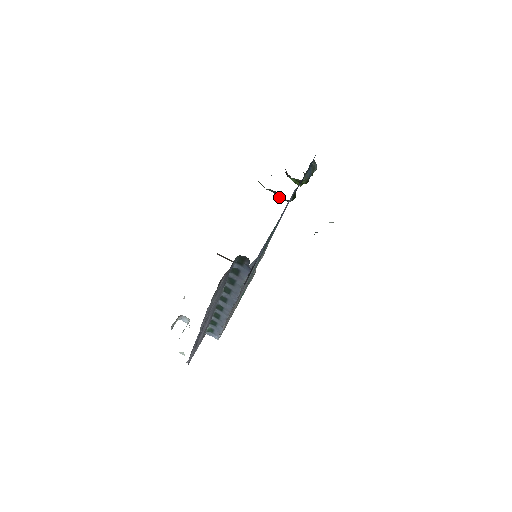
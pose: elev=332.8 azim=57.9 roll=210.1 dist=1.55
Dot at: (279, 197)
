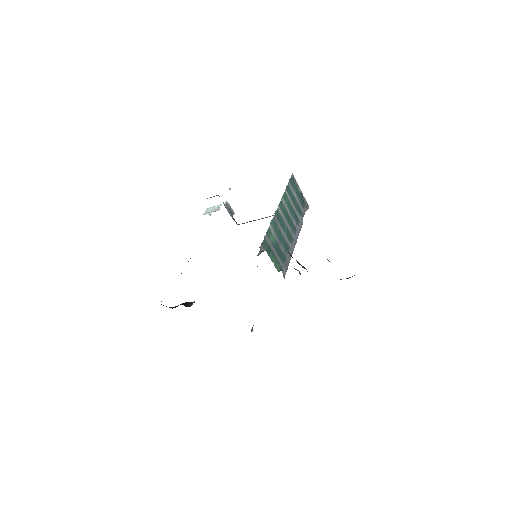
Dot at: occluded
